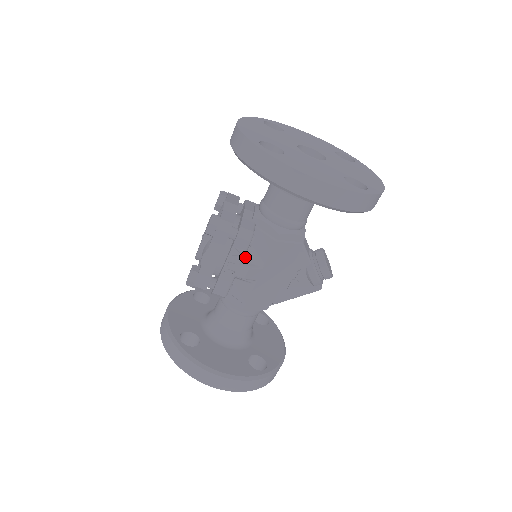
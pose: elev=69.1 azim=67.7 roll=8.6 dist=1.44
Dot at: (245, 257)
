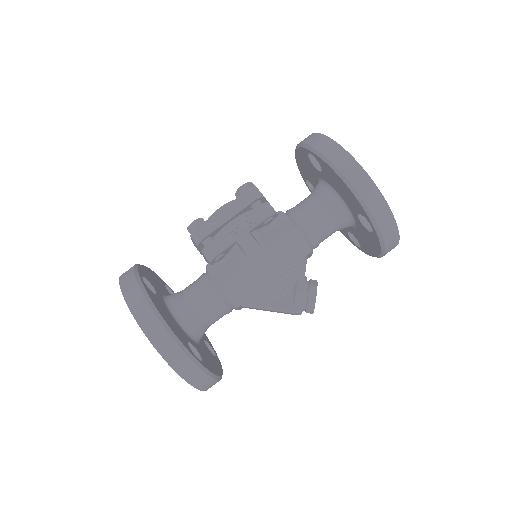
Dot at: (254, 232)
